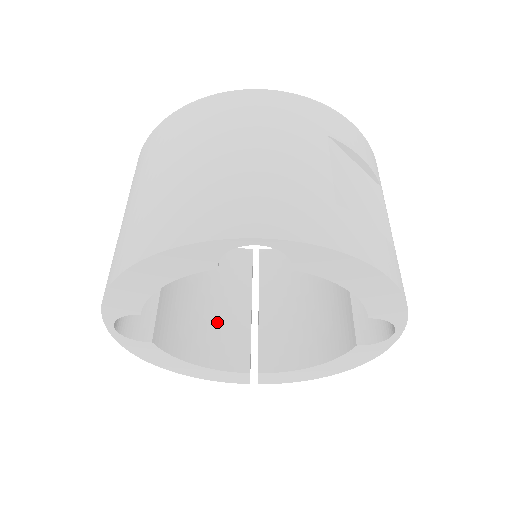
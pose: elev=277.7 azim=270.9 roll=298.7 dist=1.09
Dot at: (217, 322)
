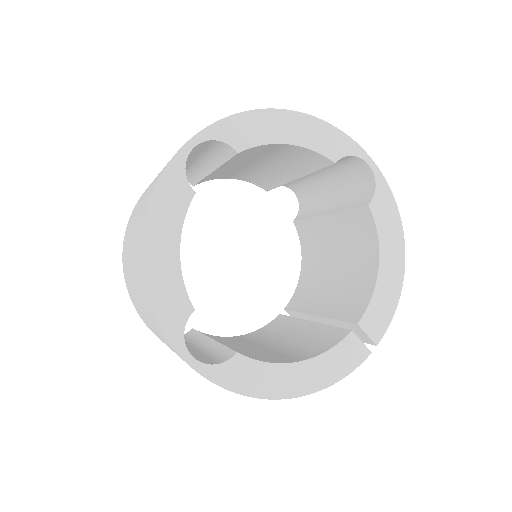
Dot at: (294, 345)
